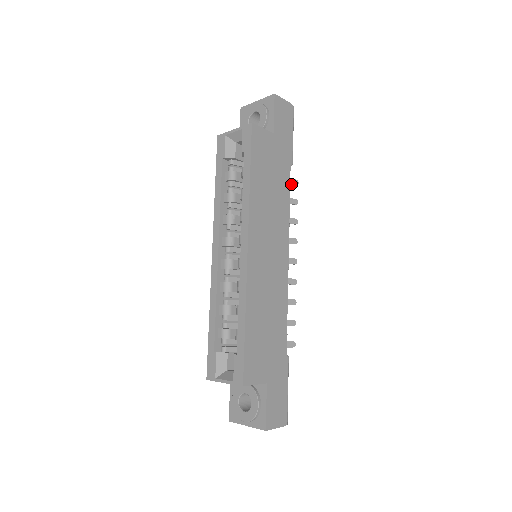
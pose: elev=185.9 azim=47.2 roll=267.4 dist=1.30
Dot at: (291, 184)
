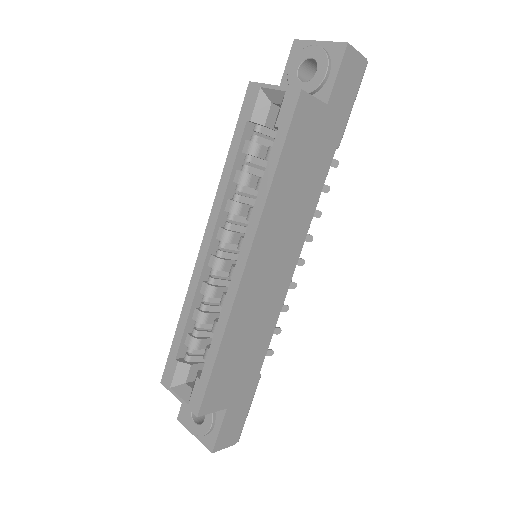
Dot at: occluded
